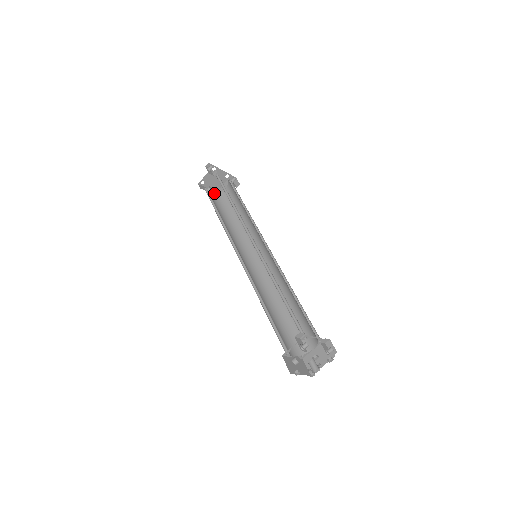
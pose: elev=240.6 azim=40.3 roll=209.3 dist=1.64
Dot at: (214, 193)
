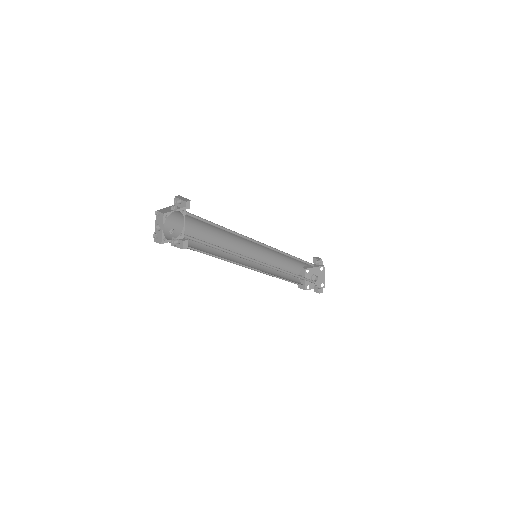
Dot at: (164, 223)
